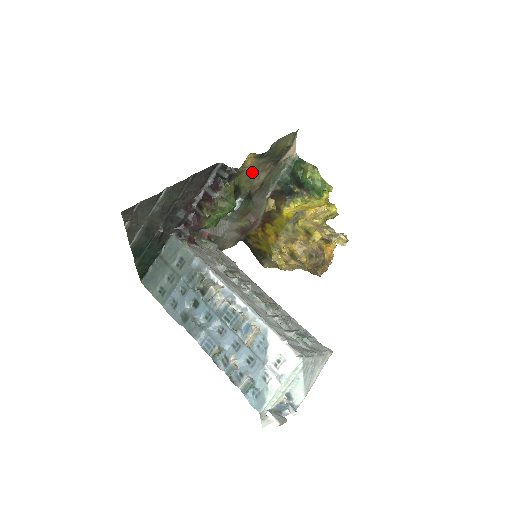
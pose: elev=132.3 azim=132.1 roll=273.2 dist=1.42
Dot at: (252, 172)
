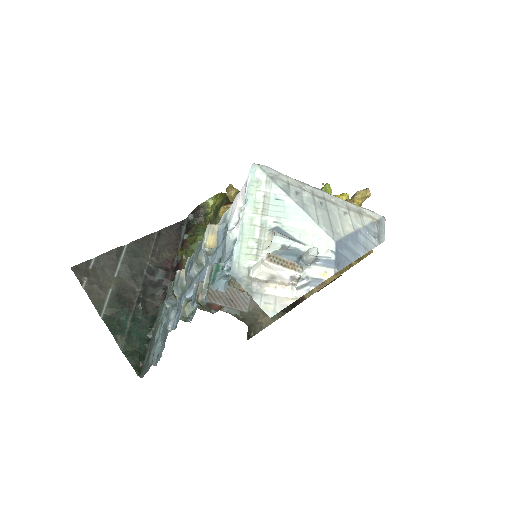
Dot at: occluded
